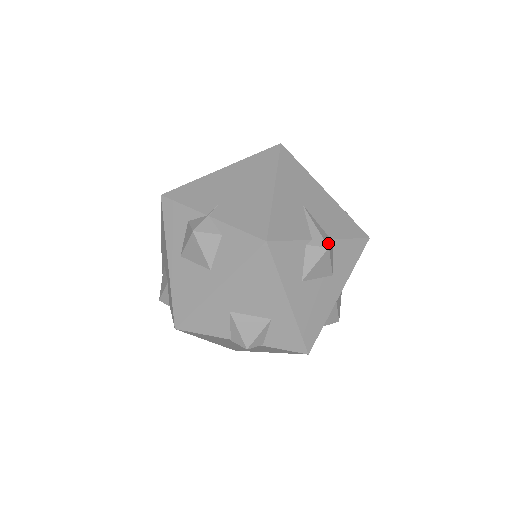
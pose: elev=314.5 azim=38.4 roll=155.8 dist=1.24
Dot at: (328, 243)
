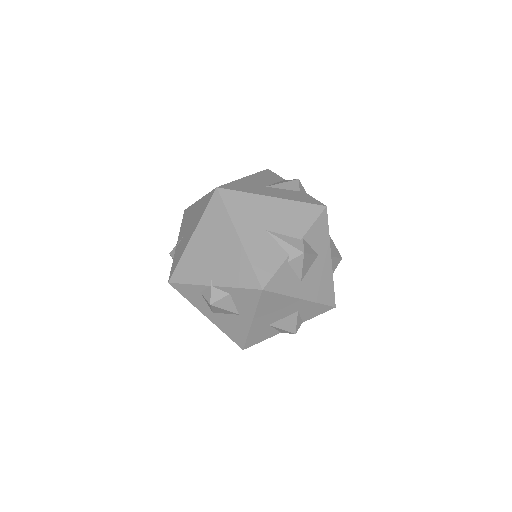
Dot at: (301, 248)
